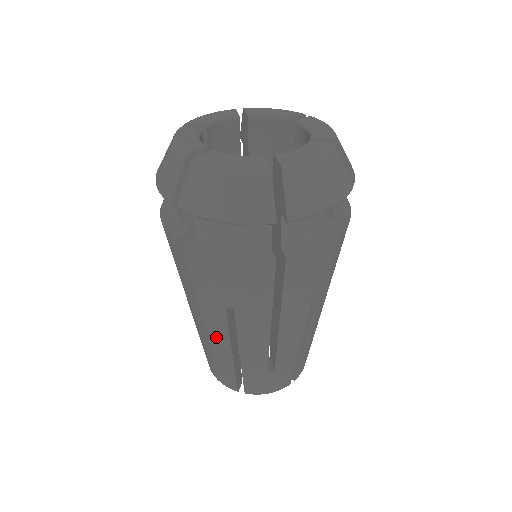
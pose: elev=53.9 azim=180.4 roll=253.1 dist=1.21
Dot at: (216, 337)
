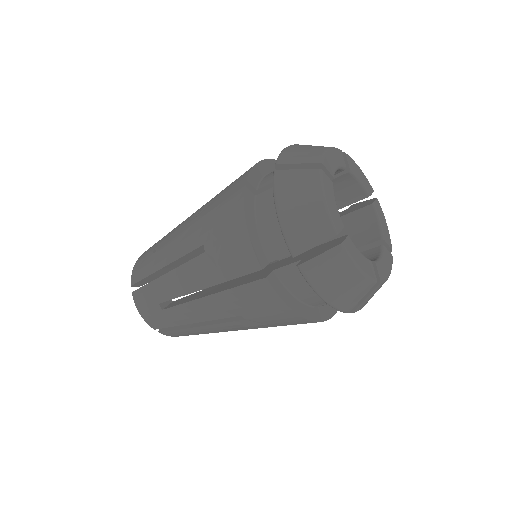
Dot at: (174, 247)
